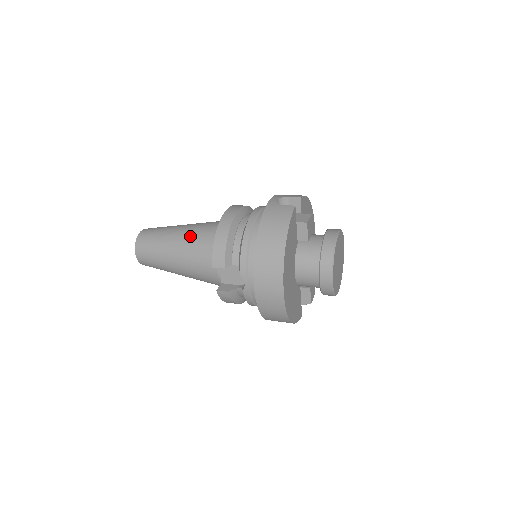
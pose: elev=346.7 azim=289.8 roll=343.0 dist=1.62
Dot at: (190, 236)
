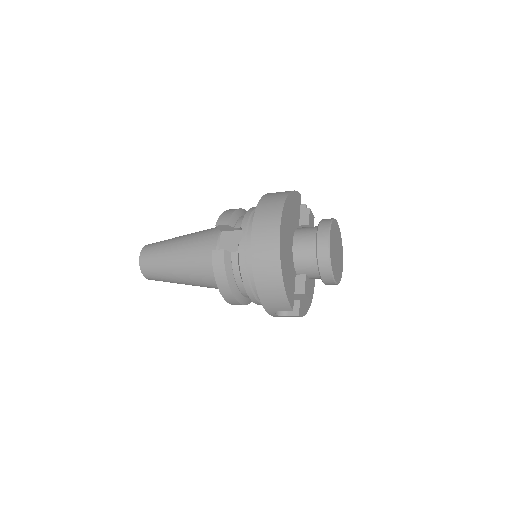
Dot at: occluded
